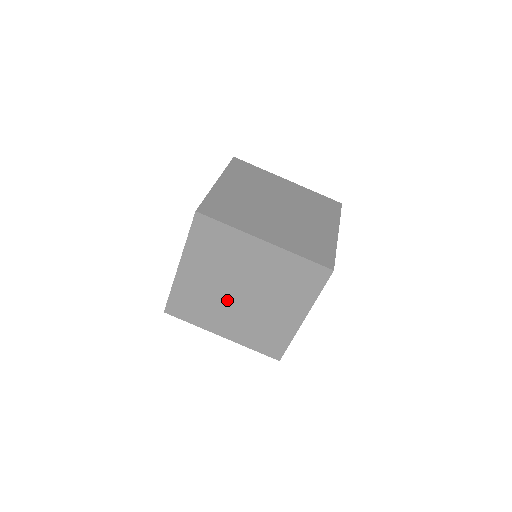
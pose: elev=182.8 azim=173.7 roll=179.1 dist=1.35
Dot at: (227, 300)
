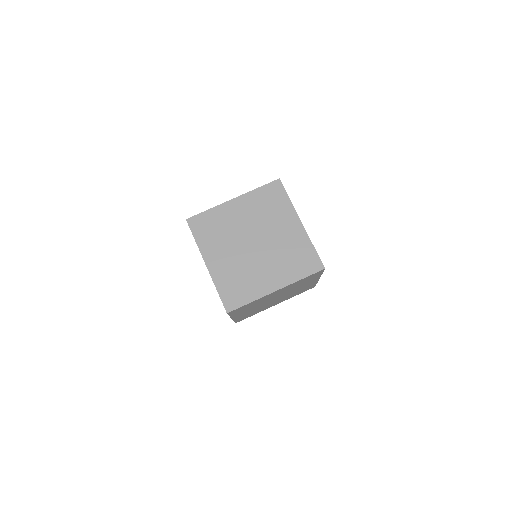
Dot at: (269, 303)
